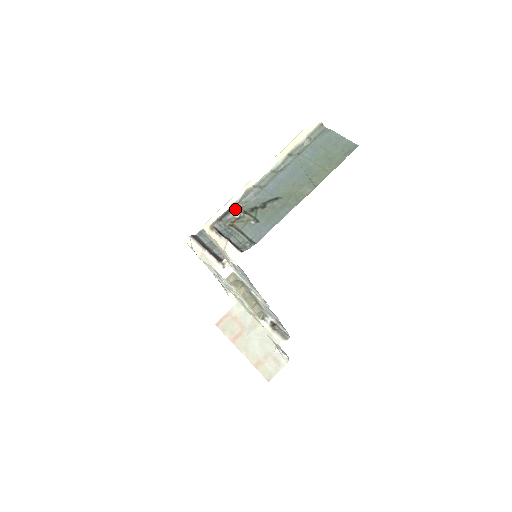
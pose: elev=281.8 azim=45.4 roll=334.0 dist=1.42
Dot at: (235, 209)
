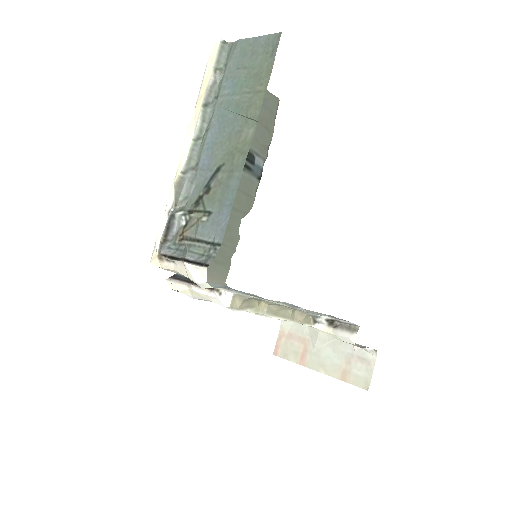
Dot at: (176, 216)
